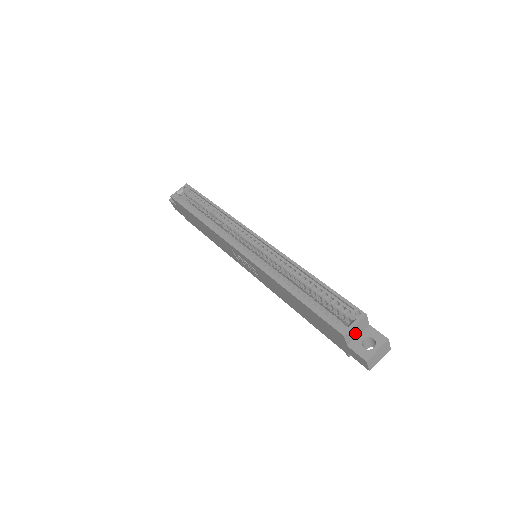
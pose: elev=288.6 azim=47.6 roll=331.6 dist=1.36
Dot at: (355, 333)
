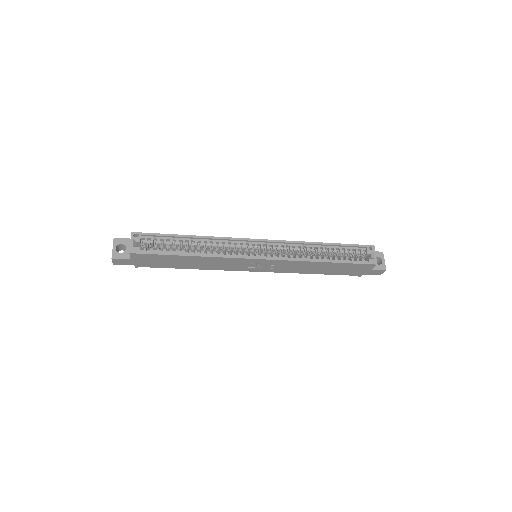
Dot at: occluded
